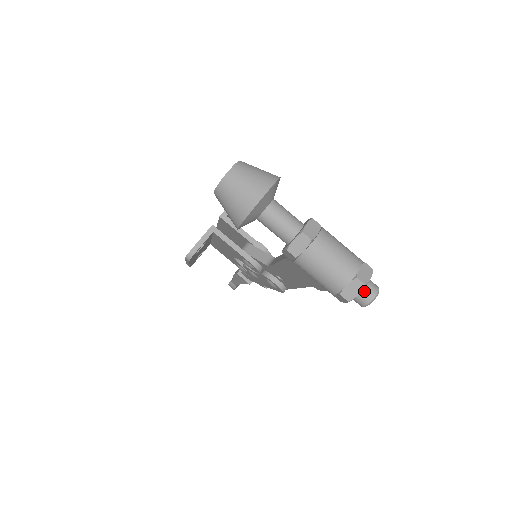
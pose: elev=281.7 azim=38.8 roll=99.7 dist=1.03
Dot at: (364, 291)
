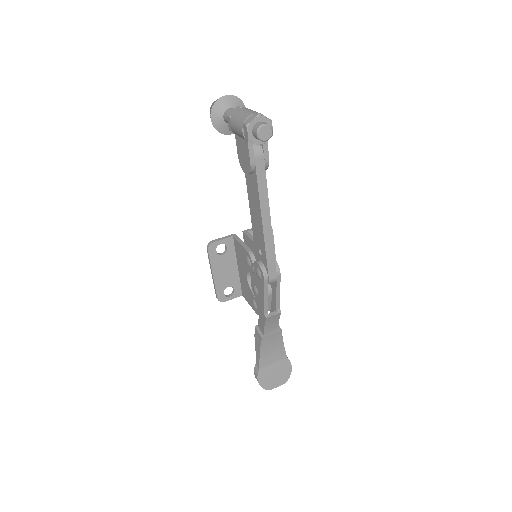
Dot at: (259, 123)
